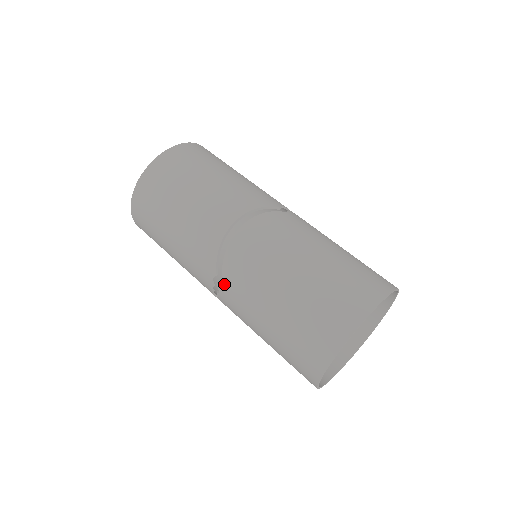
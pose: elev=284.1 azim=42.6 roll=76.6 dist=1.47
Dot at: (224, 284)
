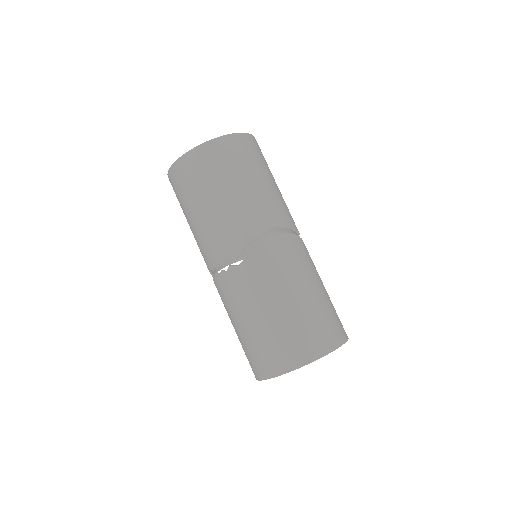
Dot at: (238, 269)
